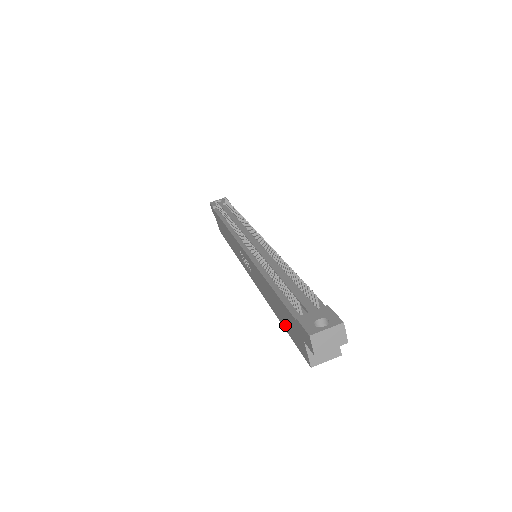
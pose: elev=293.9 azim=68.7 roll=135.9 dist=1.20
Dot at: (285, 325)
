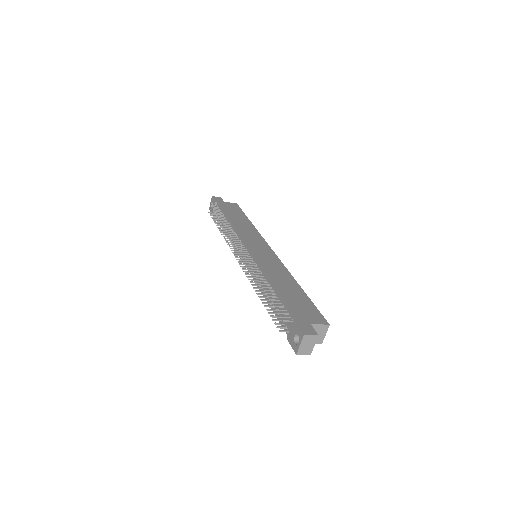
Dot at: occluded
